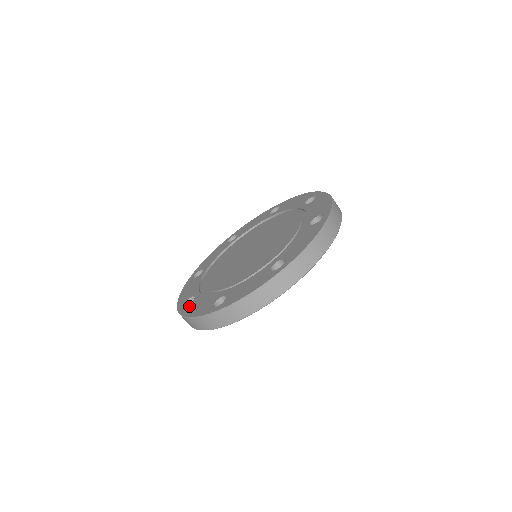
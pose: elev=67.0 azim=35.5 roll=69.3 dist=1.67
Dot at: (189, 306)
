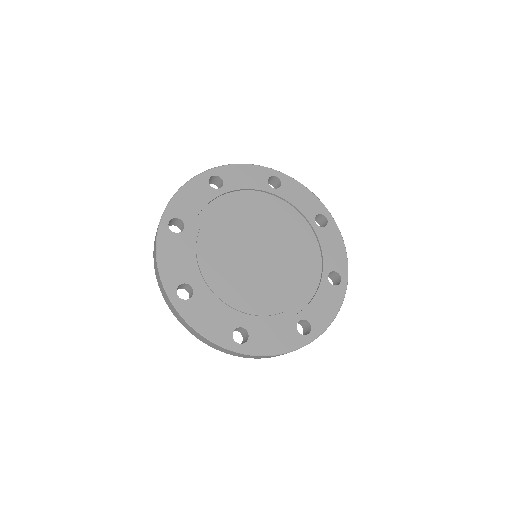
Dot at: (255, 342)
